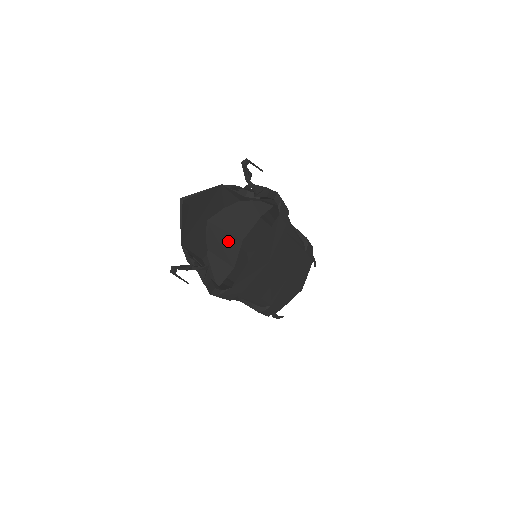
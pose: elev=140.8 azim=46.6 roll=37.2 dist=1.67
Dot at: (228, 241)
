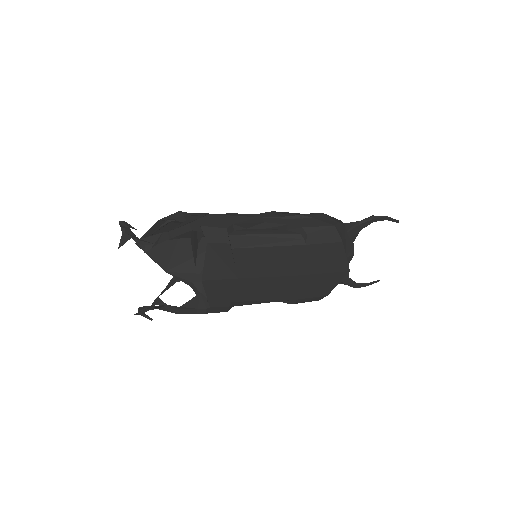
Dot at: occluded
